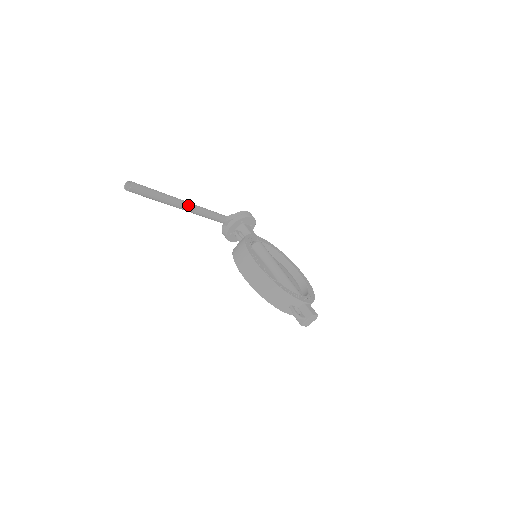
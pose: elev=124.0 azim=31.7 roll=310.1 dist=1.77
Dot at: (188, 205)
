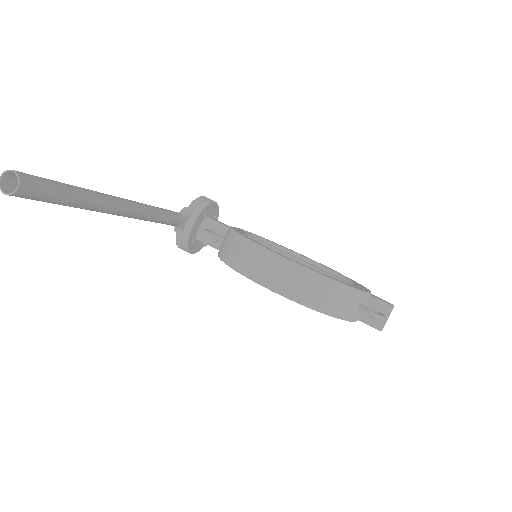
Dot at: (129, 203)
